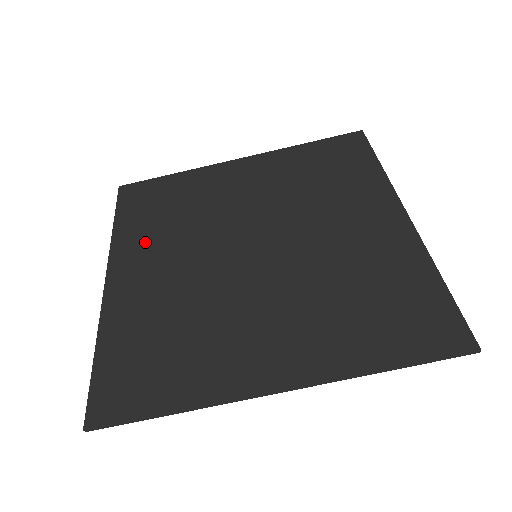
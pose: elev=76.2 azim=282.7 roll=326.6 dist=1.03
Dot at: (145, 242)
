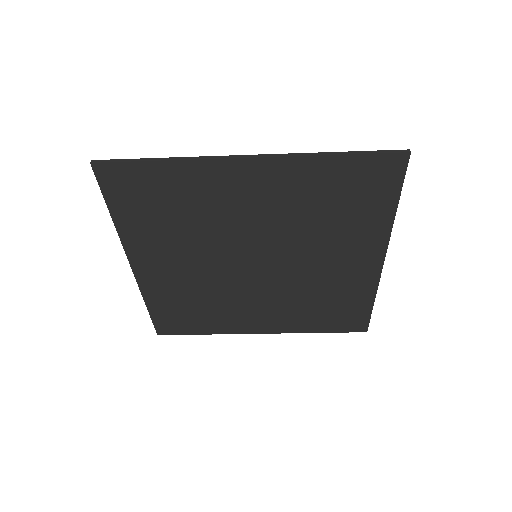
Dot at: (155, 243)
